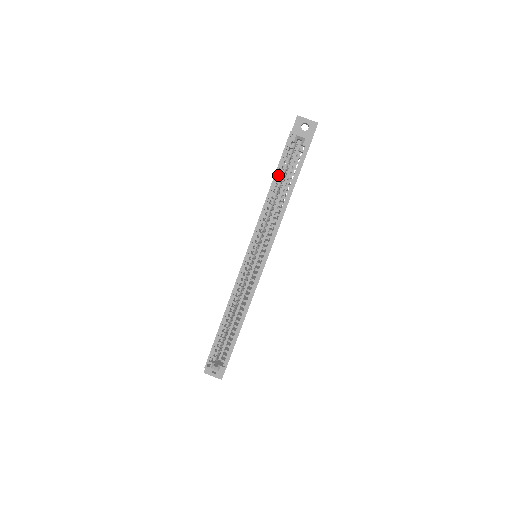
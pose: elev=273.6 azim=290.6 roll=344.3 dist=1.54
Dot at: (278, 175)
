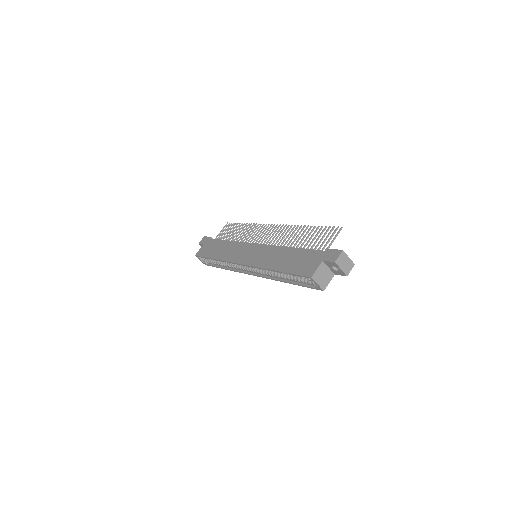
Dot at: occluded
